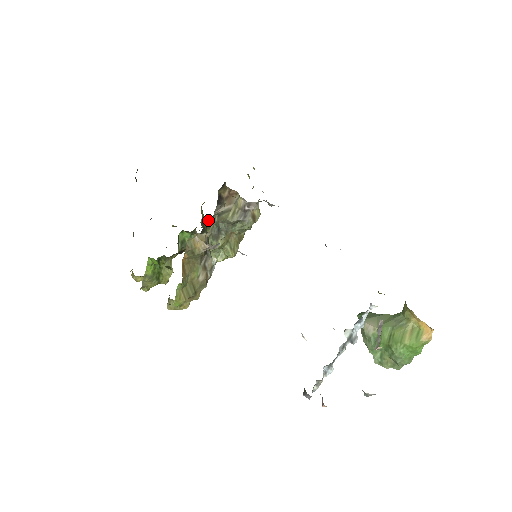
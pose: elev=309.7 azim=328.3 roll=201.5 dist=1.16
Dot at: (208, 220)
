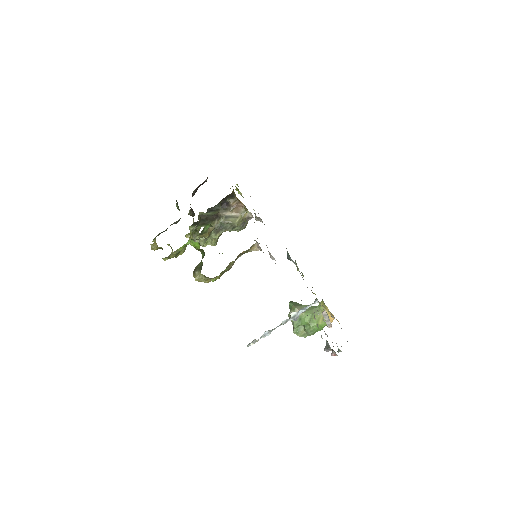
Dot at: (208, 215)
